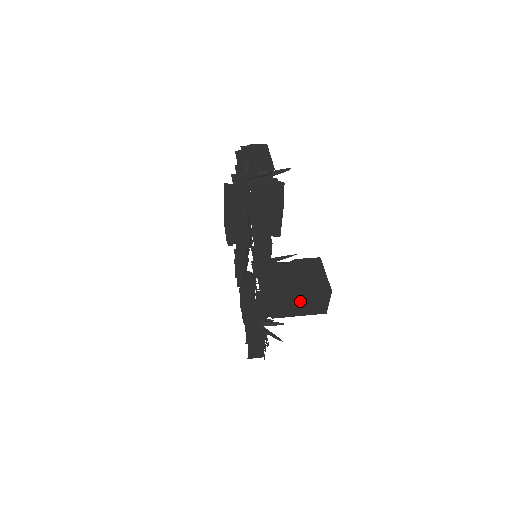
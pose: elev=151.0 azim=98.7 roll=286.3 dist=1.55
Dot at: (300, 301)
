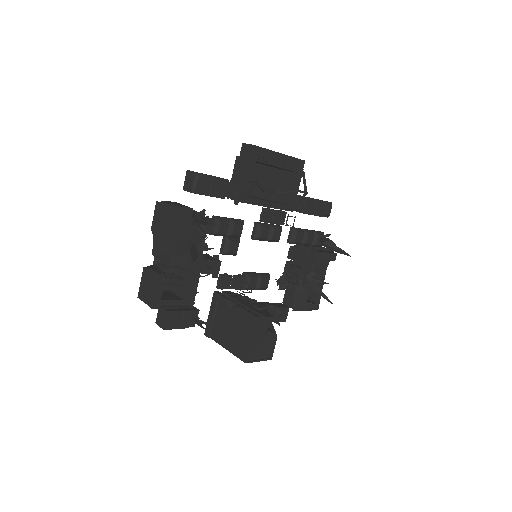
Dot at: occluded
